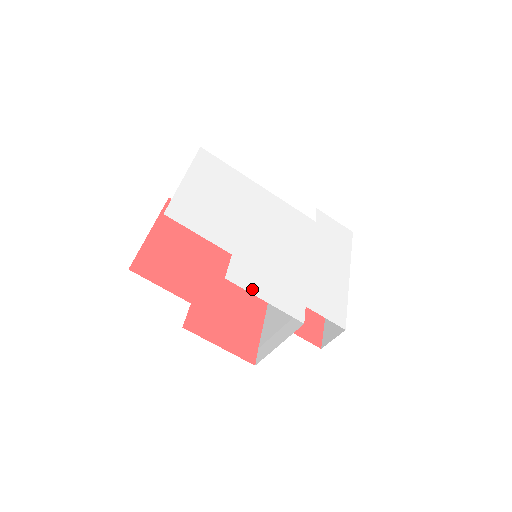
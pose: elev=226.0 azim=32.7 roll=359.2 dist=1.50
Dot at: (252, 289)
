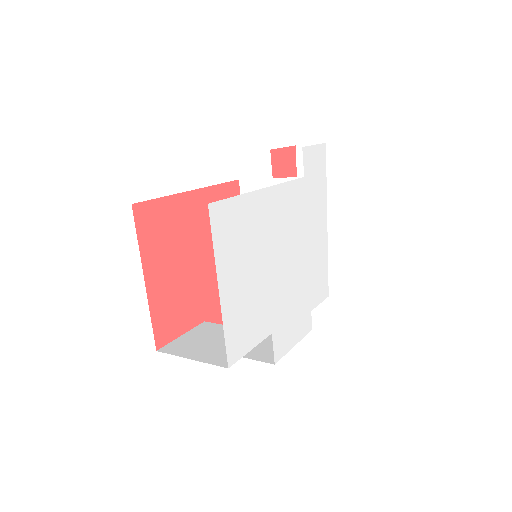
Dot at: (288, 347)
